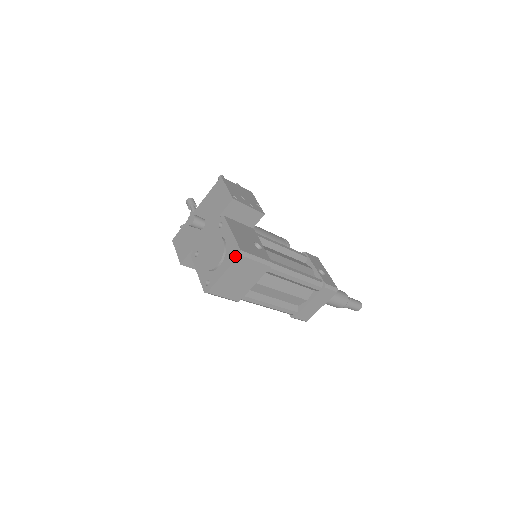
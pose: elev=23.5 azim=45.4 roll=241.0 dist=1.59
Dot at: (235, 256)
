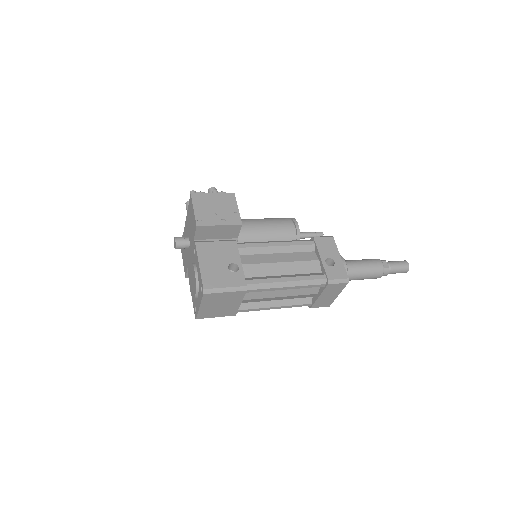
Dot at: (202, 293)
